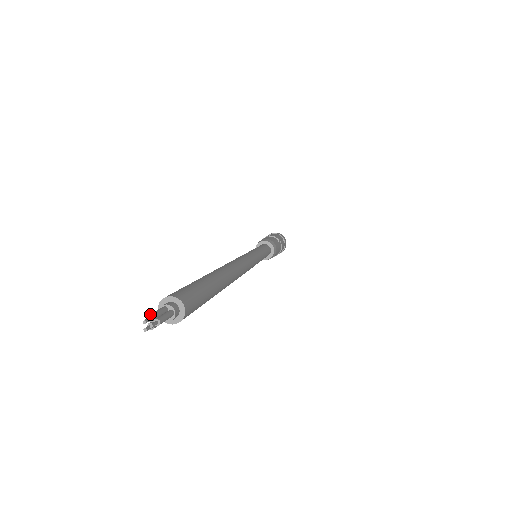
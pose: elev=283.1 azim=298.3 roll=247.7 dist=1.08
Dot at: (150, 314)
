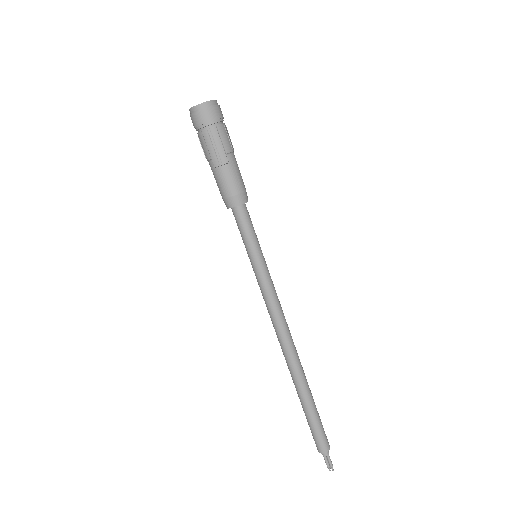
Dot at: (327, 467)
